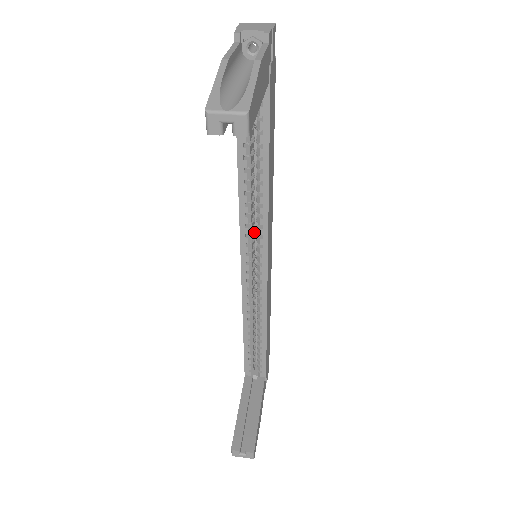
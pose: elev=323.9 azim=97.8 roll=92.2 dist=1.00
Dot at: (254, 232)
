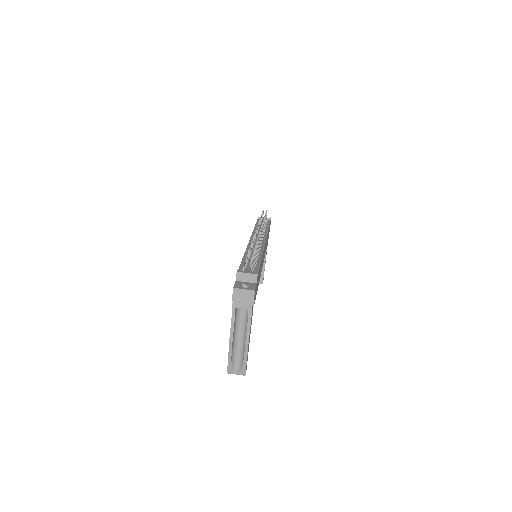
Dot at: occluded
